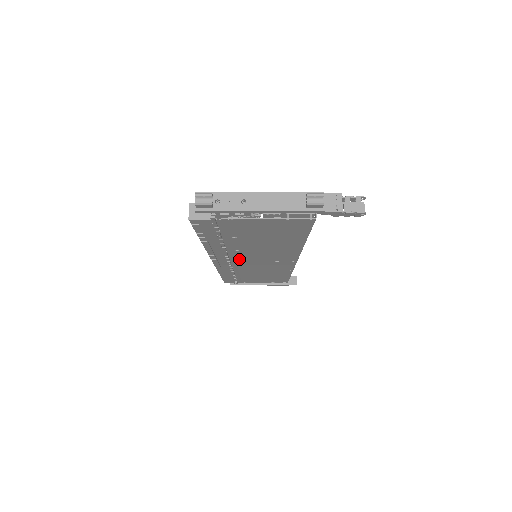
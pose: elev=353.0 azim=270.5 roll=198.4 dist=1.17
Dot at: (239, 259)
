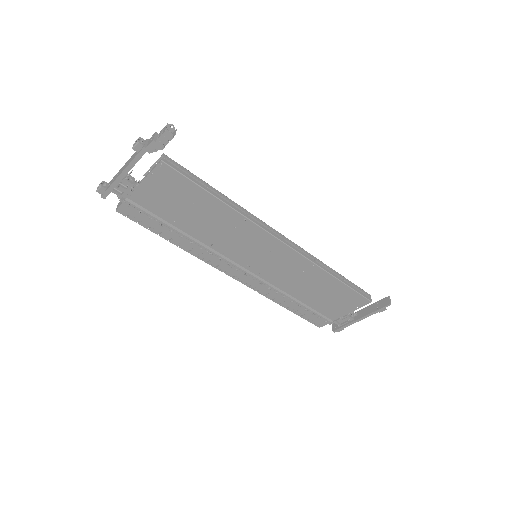
Dot at: (240, 263)
